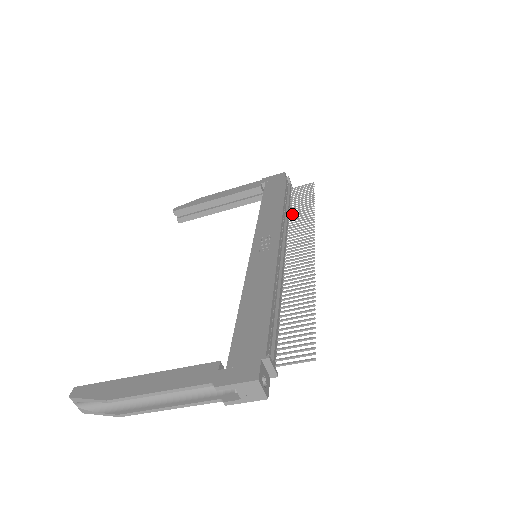
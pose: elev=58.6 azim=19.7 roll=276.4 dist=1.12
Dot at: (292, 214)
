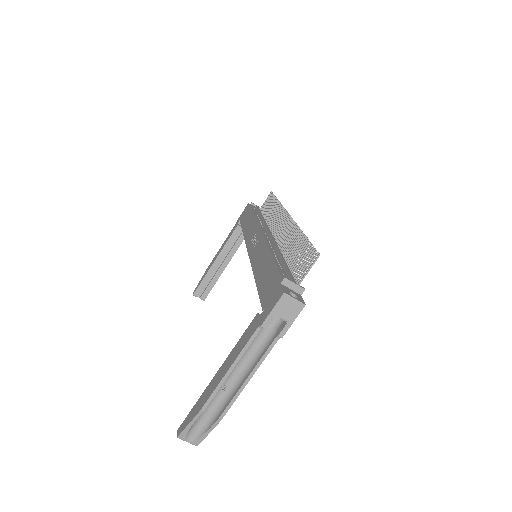
Dot at: (267, 218)
